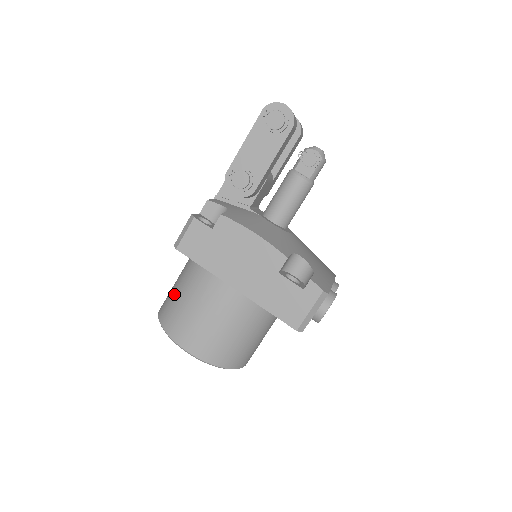
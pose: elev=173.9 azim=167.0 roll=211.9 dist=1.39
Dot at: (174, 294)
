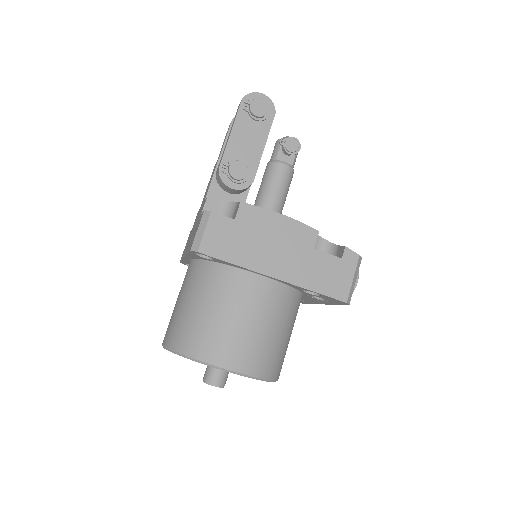
Dot at: (191, 314)
